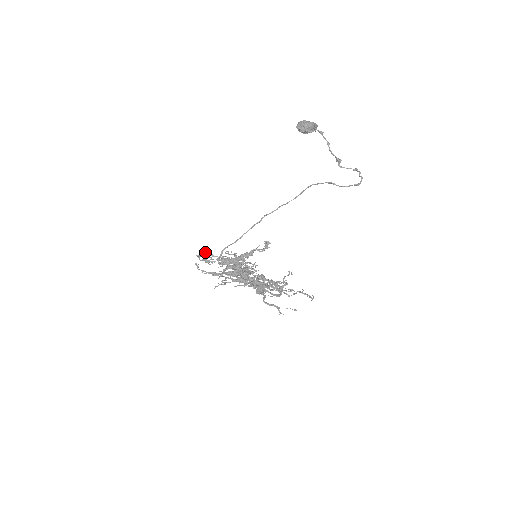
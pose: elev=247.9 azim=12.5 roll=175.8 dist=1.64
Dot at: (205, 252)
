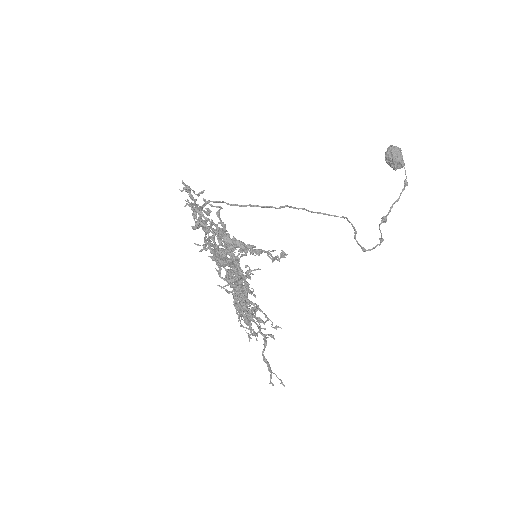
Dot at: occluded
